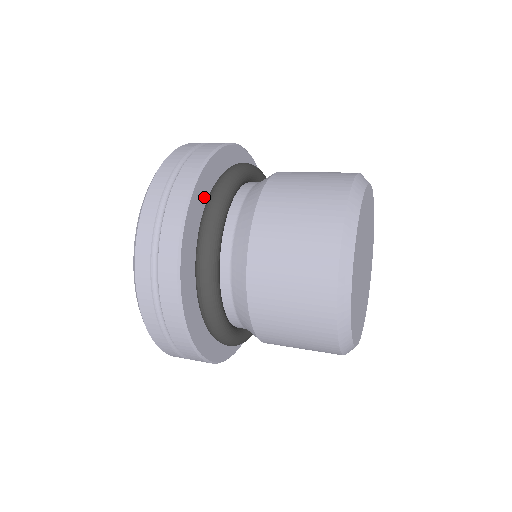
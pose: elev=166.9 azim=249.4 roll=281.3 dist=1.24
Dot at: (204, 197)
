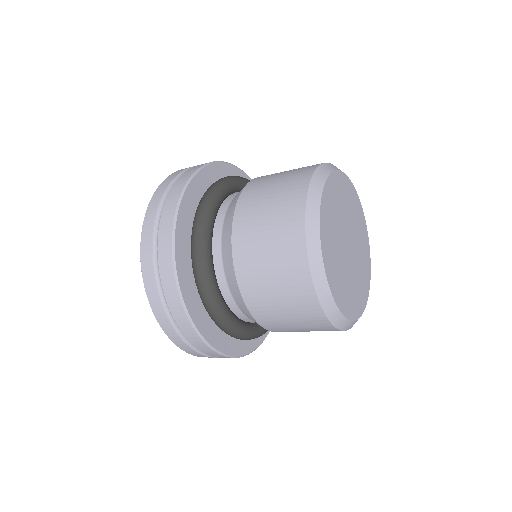
Dot at: (200, 194)
